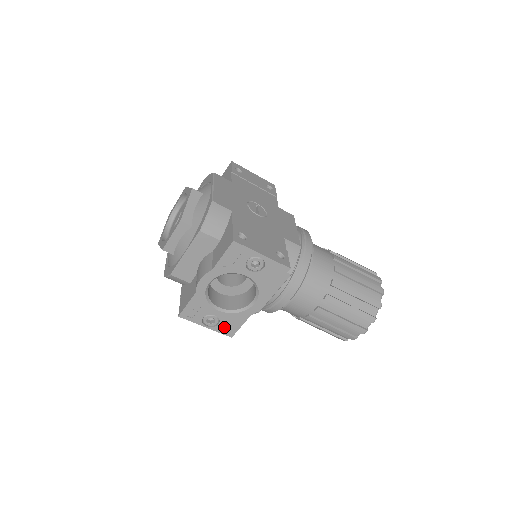
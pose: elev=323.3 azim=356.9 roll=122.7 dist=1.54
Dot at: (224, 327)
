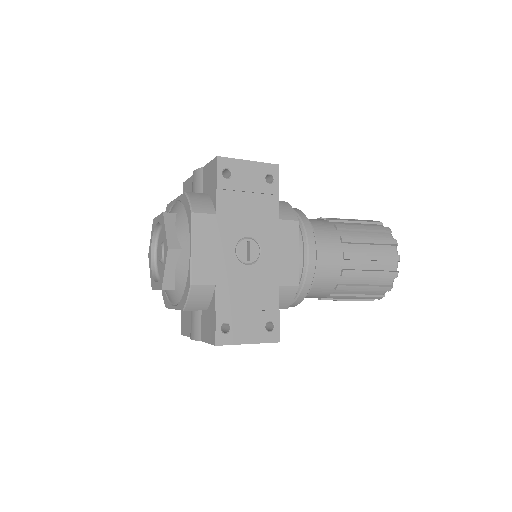
Dot at: occluded
